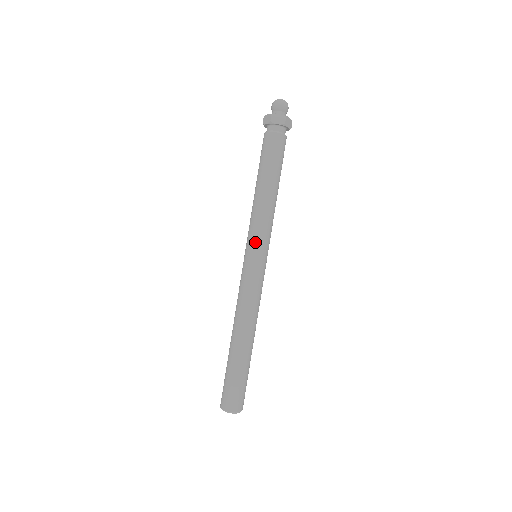
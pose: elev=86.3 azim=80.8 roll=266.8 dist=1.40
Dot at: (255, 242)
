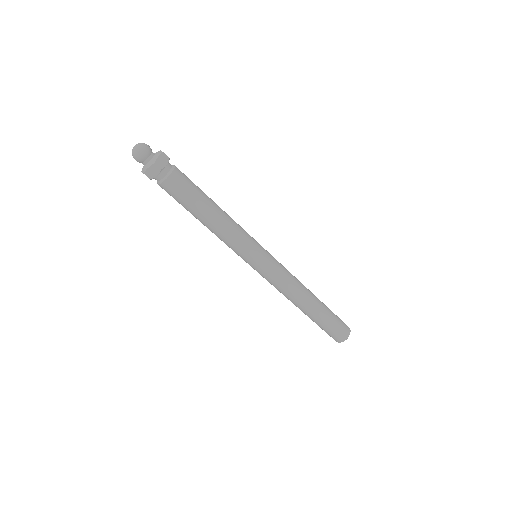
Dot at: (244, 257)
